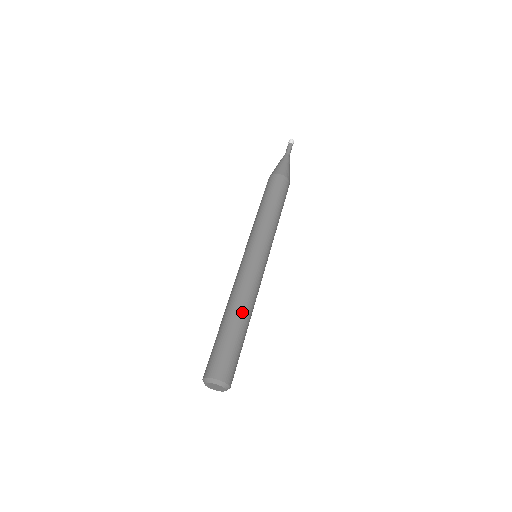
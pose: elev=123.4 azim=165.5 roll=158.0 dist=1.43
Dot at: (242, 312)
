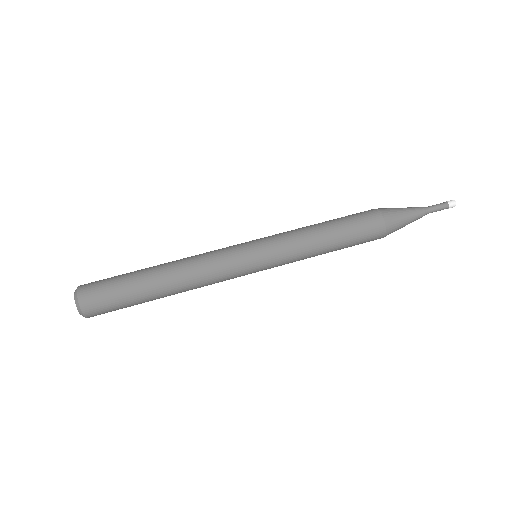
Dot at: (170, 285)
